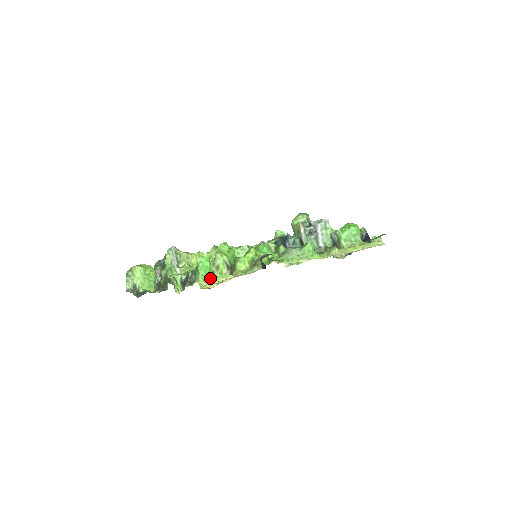
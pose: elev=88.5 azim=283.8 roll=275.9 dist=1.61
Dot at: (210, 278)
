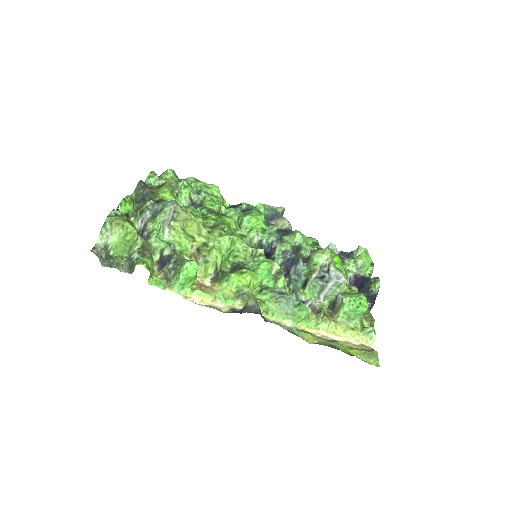
Dot at: (188, 286)
